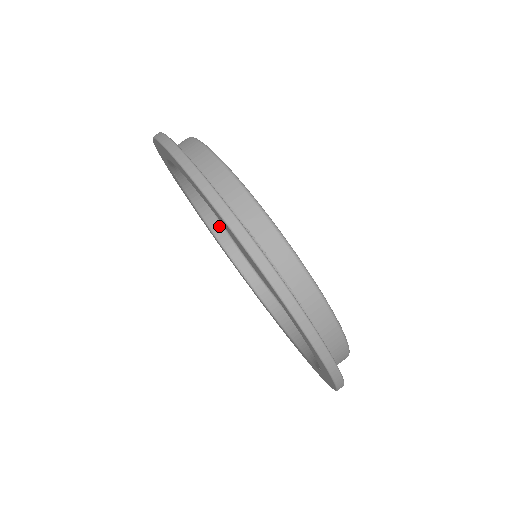
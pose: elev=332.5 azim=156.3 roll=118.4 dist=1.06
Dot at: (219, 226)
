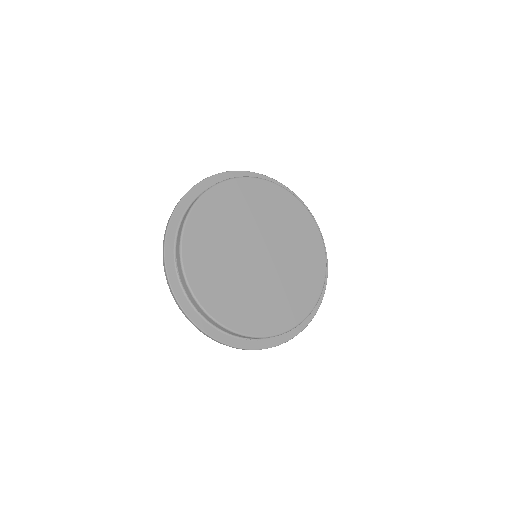
Dot at: occluded
